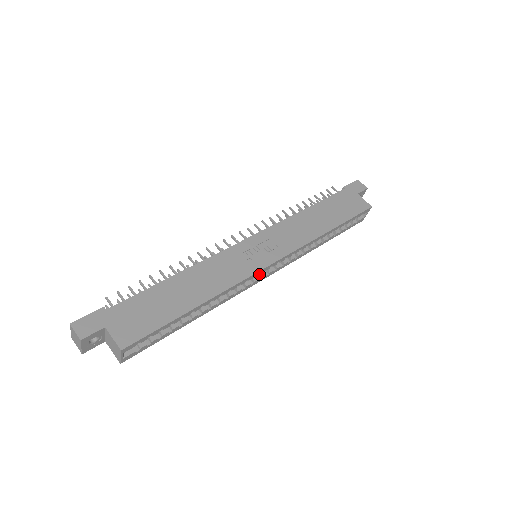
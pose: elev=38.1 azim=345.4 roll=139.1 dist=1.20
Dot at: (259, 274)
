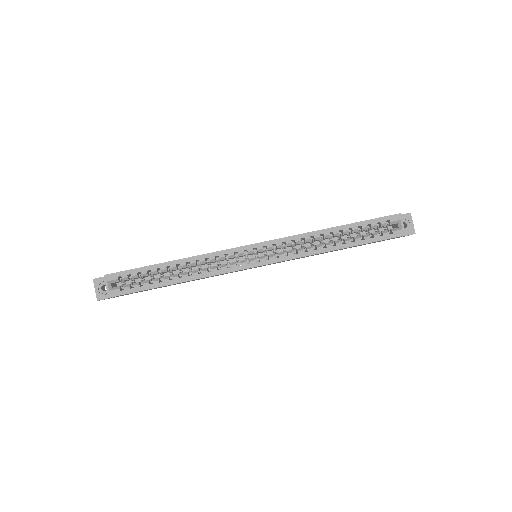
Dot at: occluded
